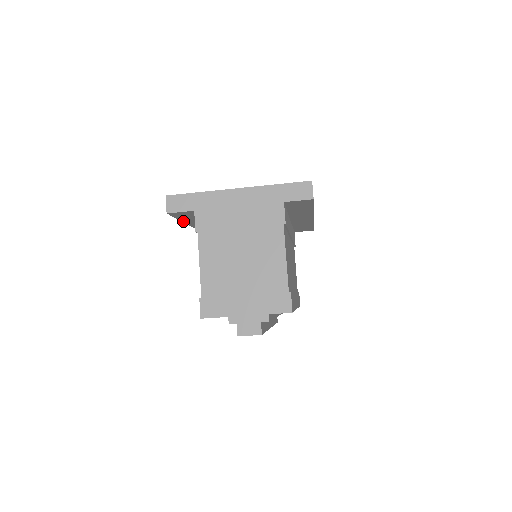
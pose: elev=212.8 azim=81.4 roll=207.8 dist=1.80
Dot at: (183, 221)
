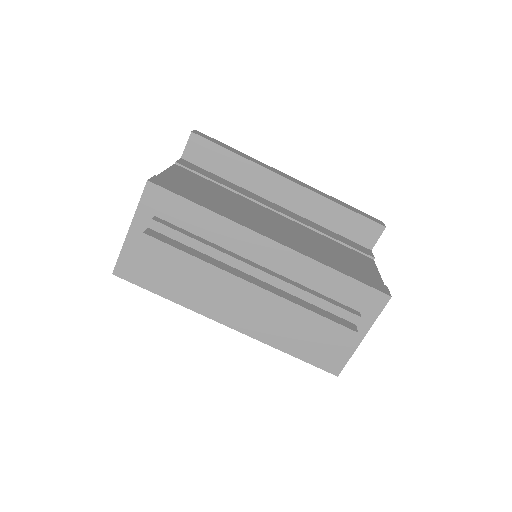
Dot at: occluded
